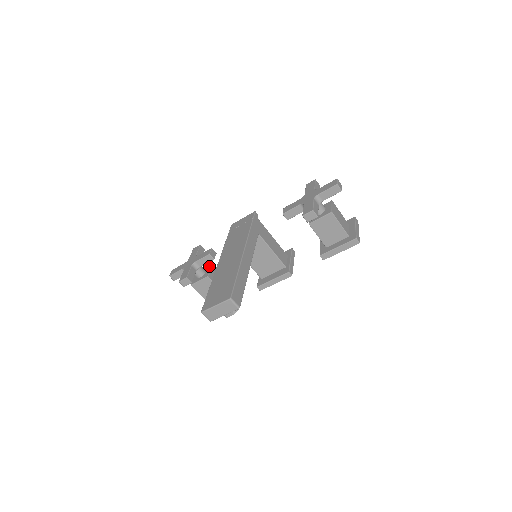
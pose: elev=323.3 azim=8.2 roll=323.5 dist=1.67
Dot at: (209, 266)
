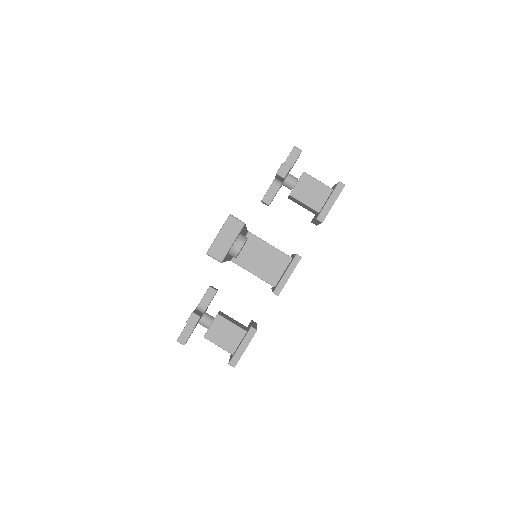
Dot at: occluded
